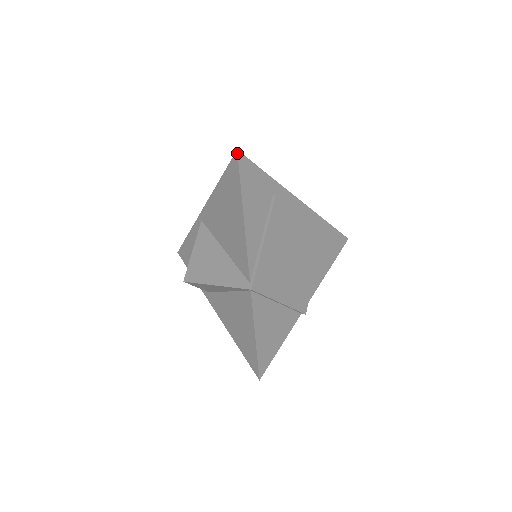
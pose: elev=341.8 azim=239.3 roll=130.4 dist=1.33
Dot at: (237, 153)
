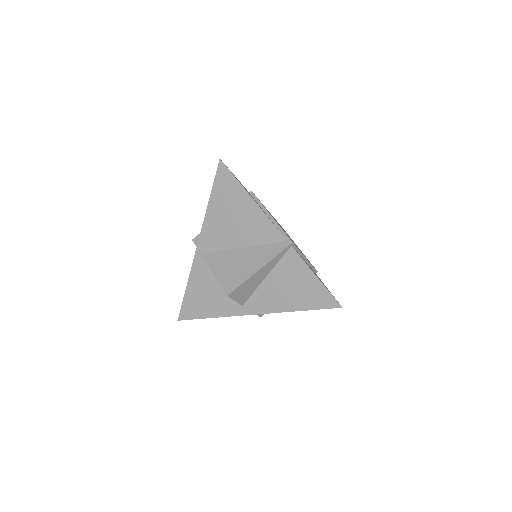
Dot at: (221, 160)
